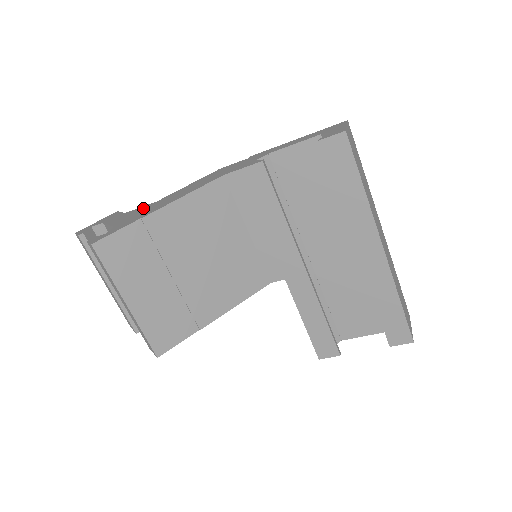
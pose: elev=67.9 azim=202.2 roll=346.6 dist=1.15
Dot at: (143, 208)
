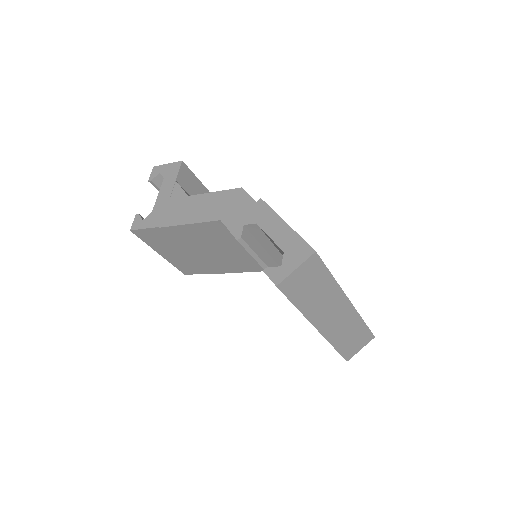
Dot at: (177, 198)
